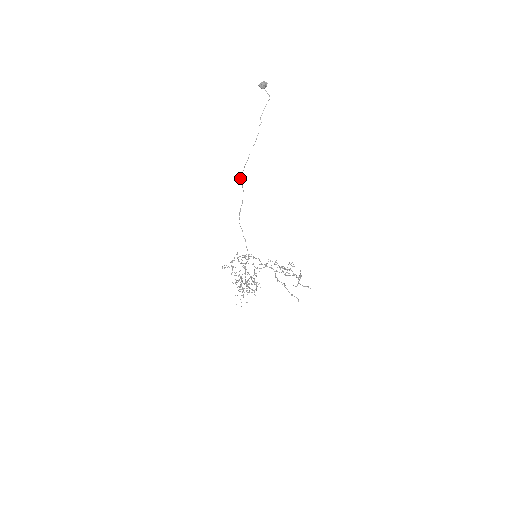
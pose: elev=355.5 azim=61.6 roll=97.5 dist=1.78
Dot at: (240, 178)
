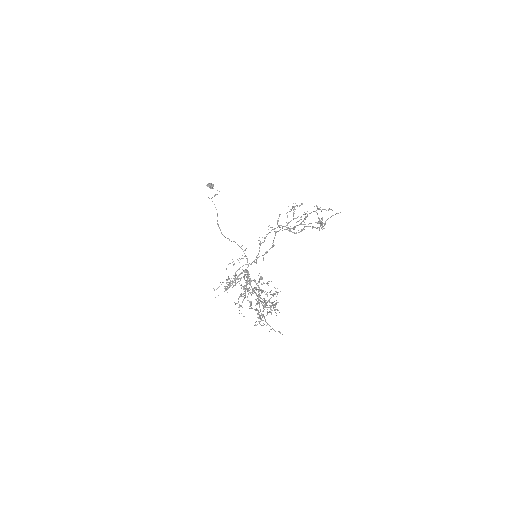
Dot at: occluded
